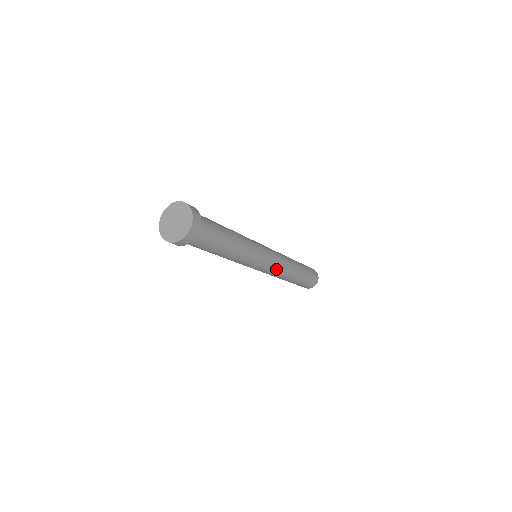
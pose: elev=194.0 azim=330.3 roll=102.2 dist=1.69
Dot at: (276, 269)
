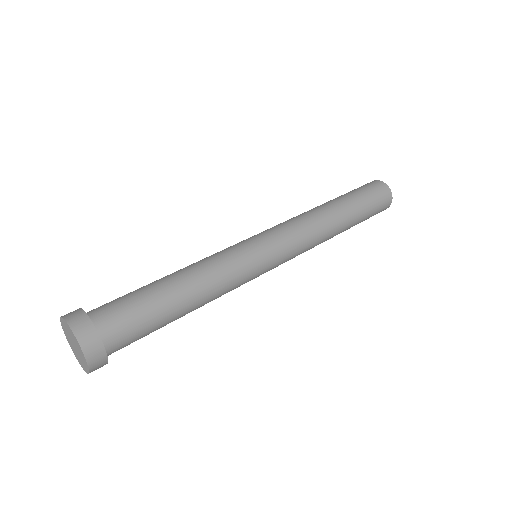
Dot at: (292, 258)
